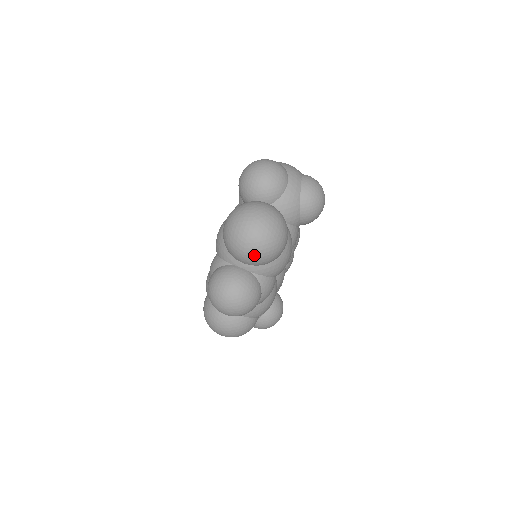
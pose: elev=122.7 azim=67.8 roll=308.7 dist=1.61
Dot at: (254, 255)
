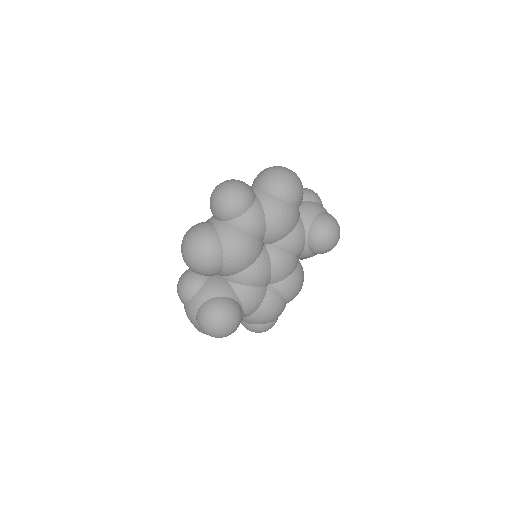
Dot at: (269, 175)
